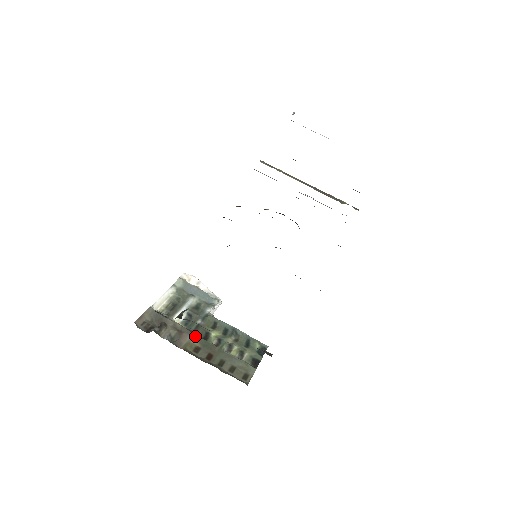
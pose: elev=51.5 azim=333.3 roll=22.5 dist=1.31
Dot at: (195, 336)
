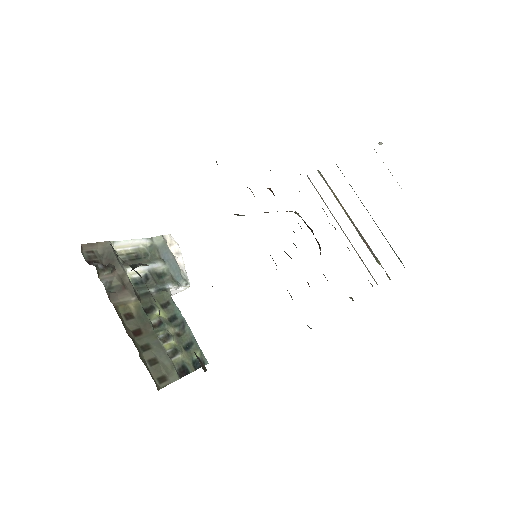
Dot at: (137, 301)
